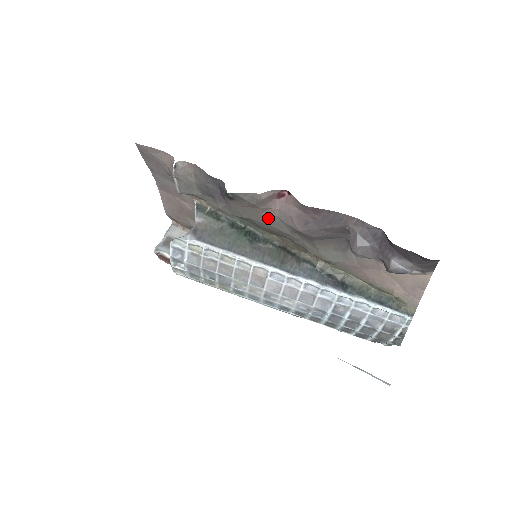
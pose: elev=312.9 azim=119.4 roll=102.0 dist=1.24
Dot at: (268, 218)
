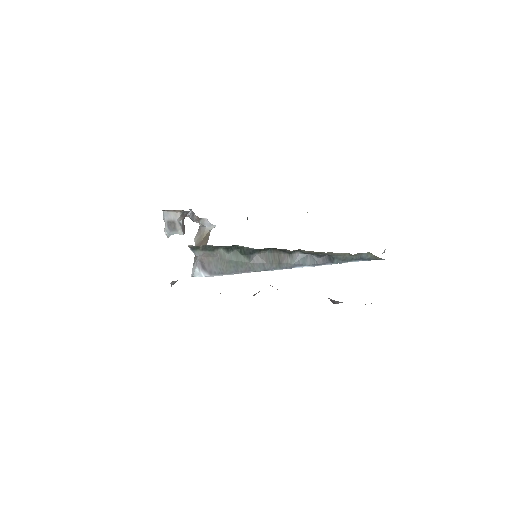
Dot at: occluded
